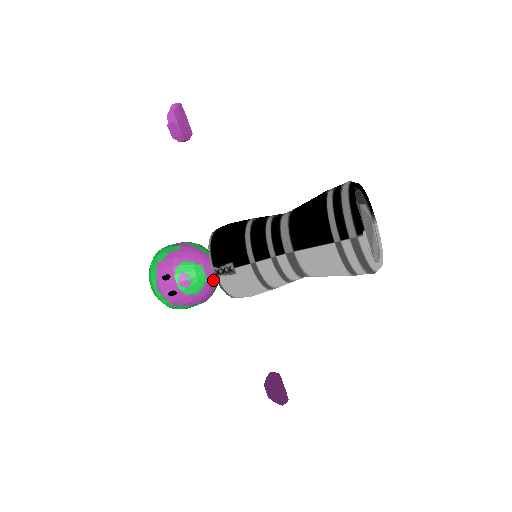
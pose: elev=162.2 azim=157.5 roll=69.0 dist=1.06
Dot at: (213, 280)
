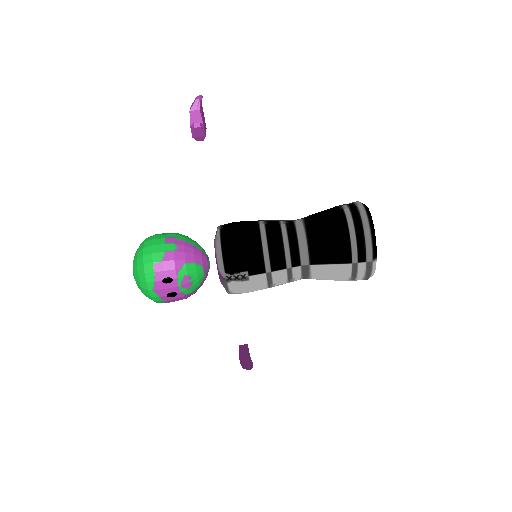
Dot at: occluded
